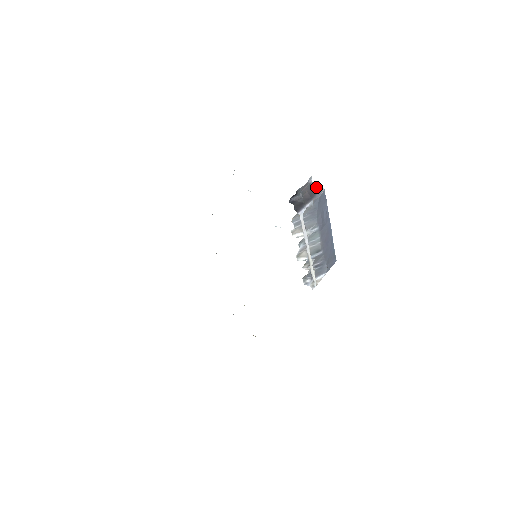
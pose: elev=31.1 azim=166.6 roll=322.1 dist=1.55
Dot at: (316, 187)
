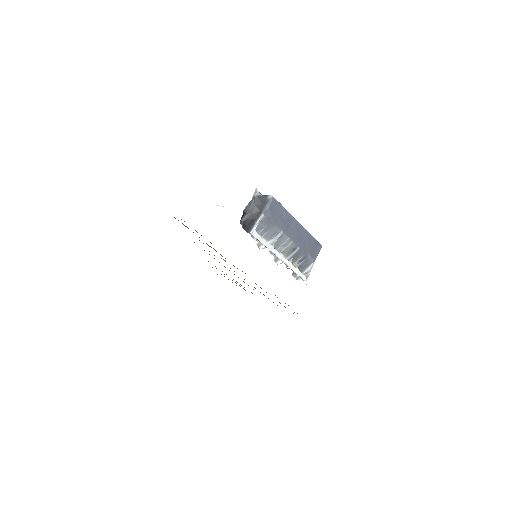
Dot at: (264, 197)
